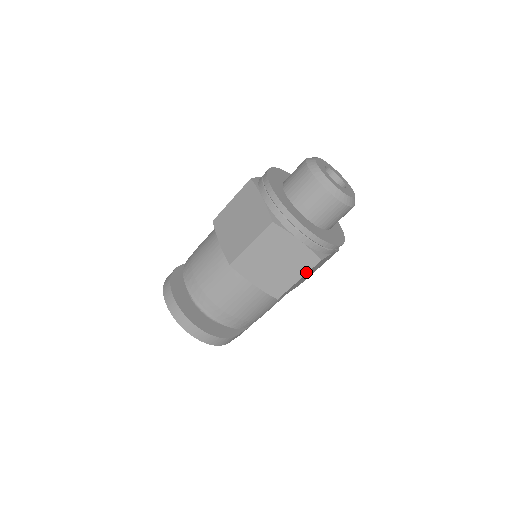
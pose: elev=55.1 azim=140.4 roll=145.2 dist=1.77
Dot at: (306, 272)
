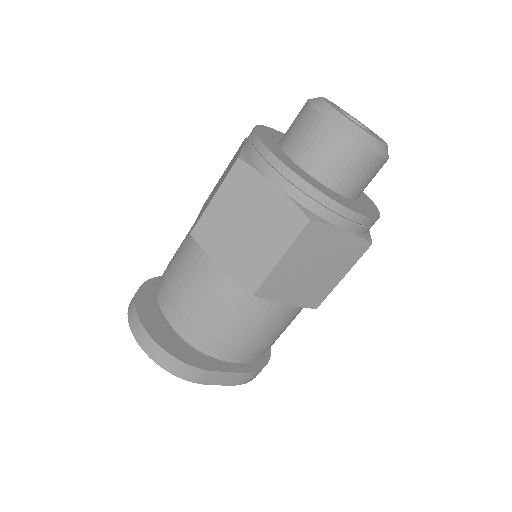
Dot at: (289, 243)
